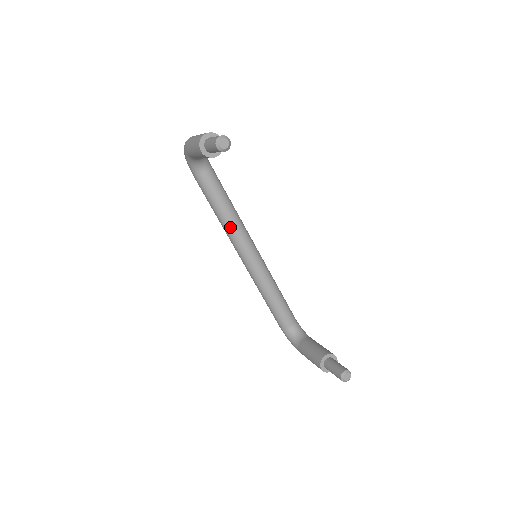
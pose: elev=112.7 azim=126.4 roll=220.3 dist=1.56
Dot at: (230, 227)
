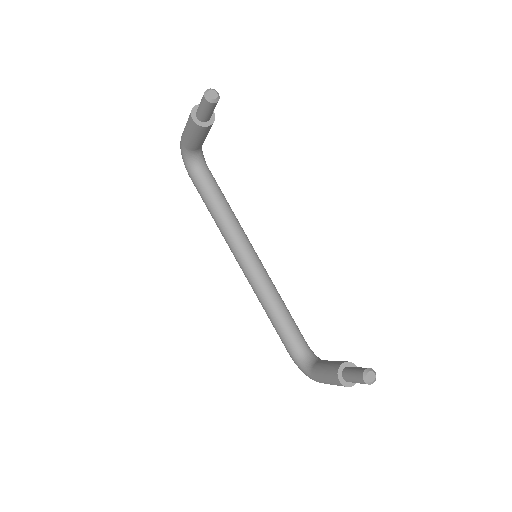
Dot at: (228, 228)
